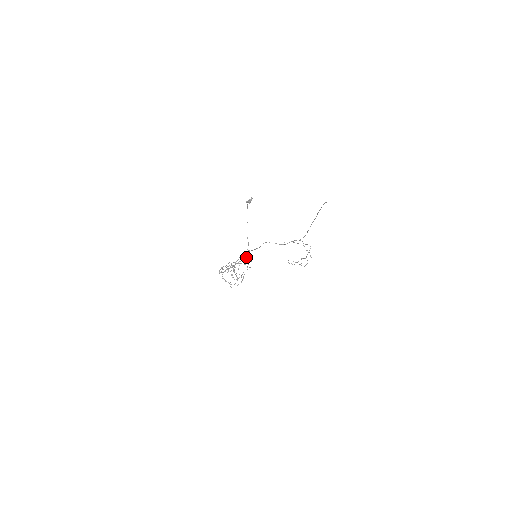
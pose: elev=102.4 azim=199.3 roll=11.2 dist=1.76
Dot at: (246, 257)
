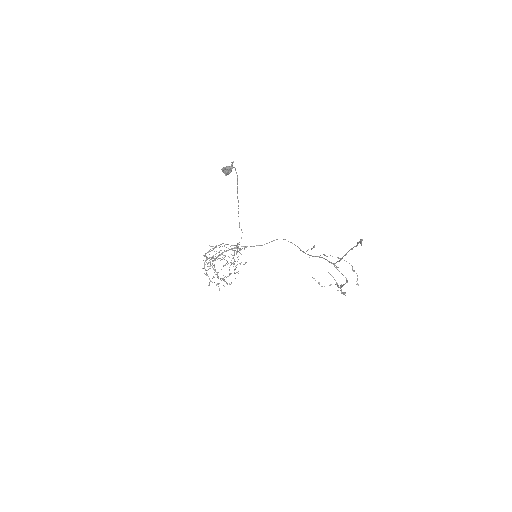
Dot at: occluded
